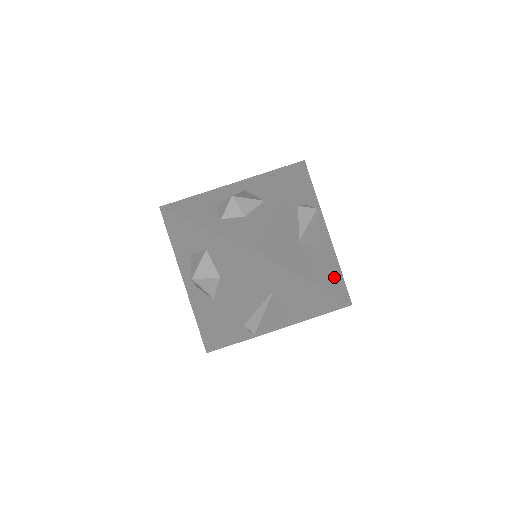
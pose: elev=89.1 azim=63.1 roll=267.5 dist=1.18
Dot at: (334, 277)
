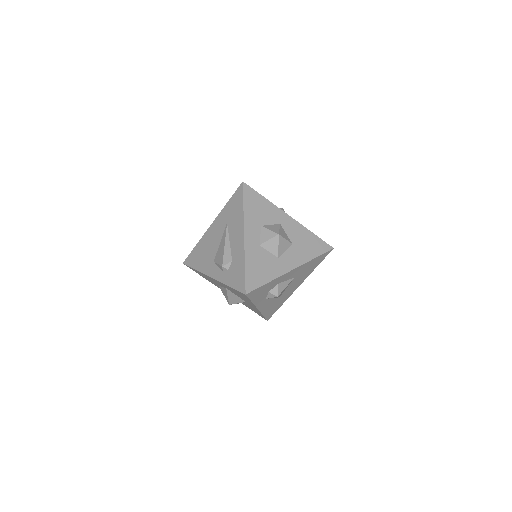
Dot at: (312, 266)
